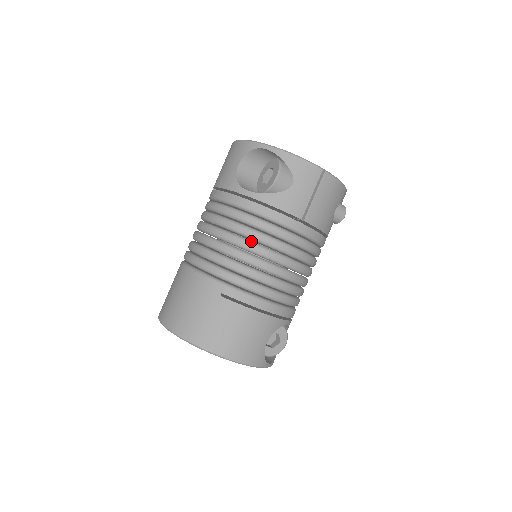
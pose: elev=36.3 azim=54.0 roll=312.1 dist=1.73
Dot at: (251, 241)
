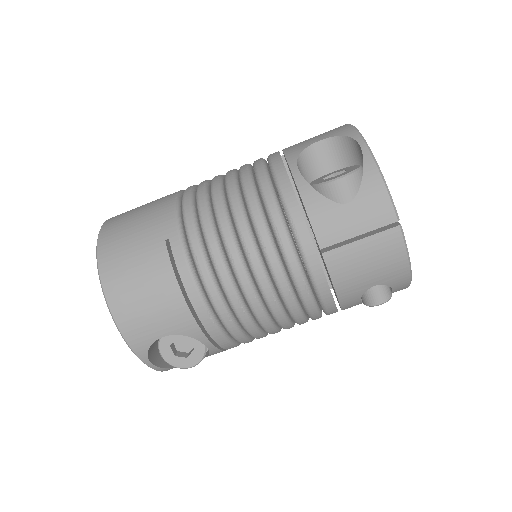
Dot at: (248, 218)
